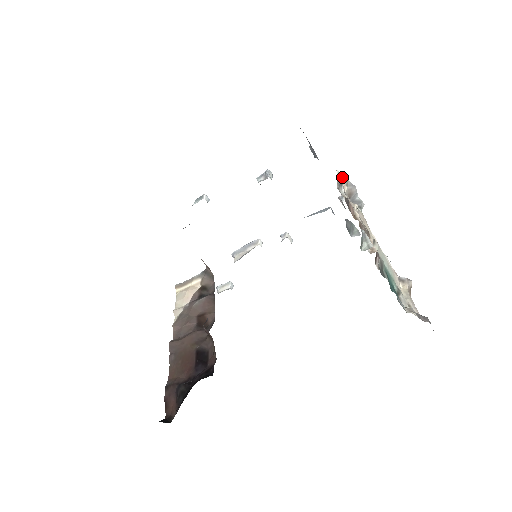
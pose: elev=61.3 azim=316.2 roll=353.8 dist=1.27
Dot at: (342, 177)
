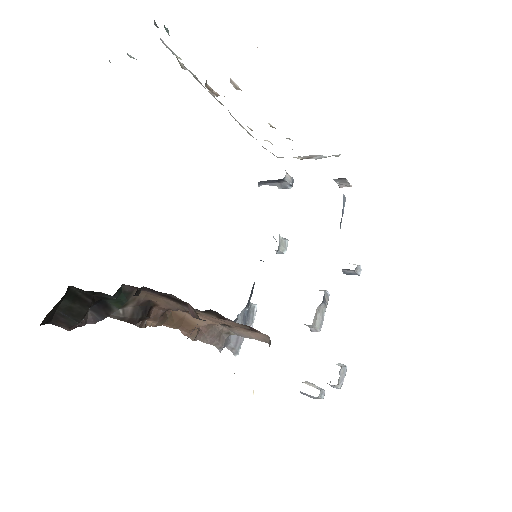
Dot at: occluded
